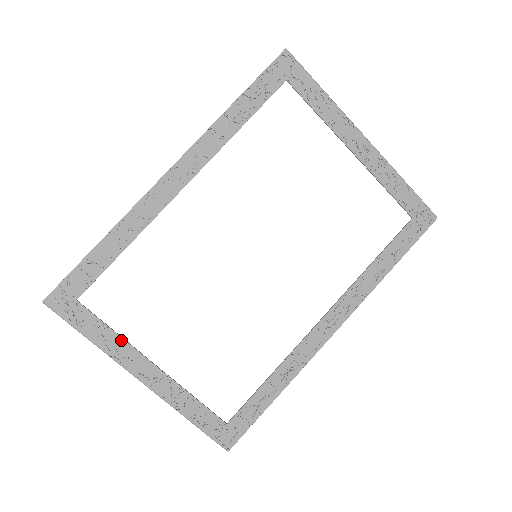
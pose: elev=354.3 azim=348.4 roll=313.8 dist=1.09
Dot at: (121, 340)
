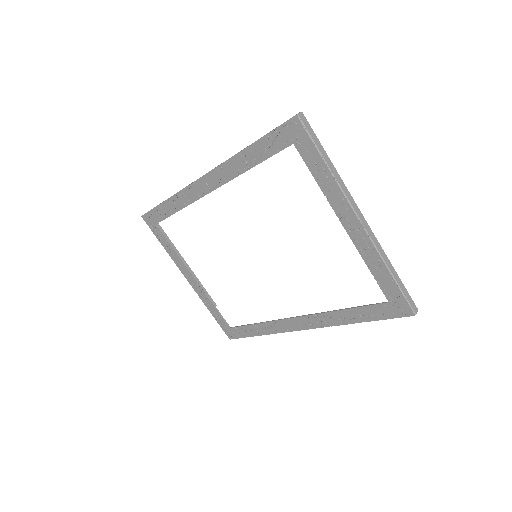
Dot at: (177, 256)
